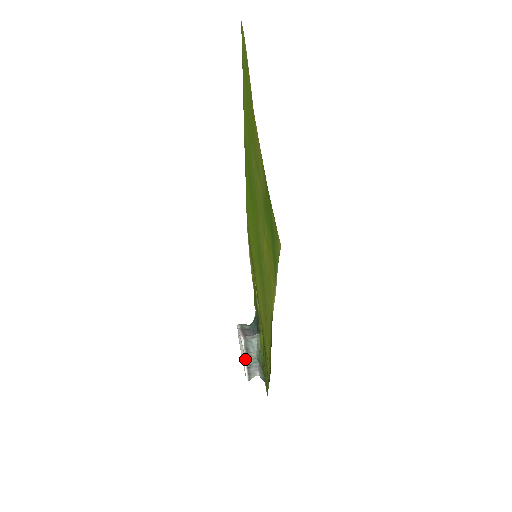
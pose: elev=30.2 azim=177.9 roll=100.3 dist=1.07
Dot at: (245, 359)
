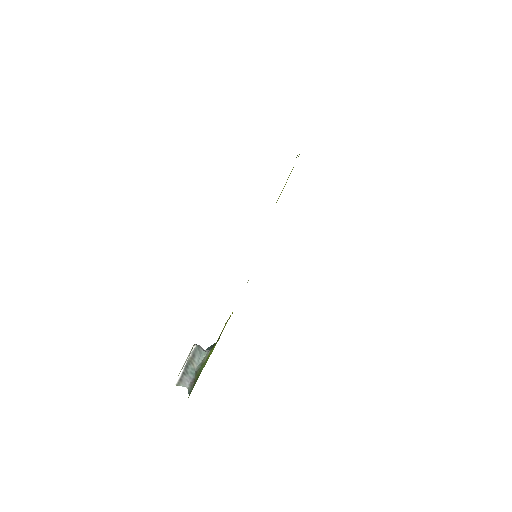
Dot at: (186, 363)
